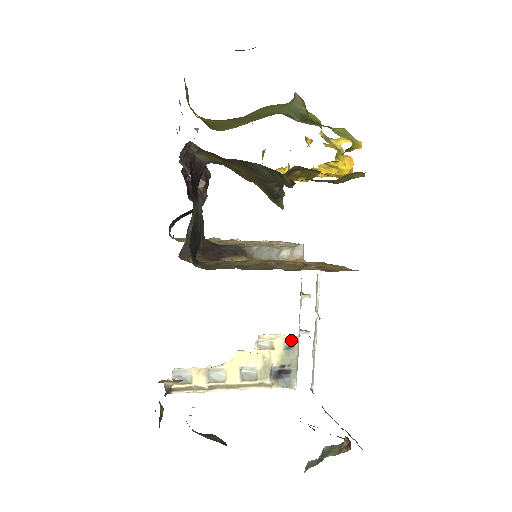
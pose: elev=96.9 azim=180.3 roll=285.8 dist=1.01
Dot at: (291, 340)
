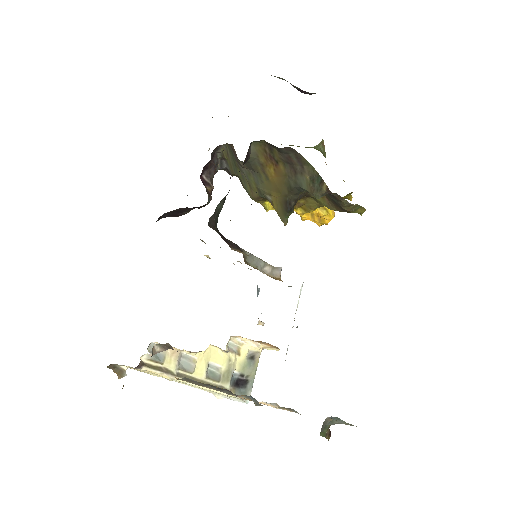
Dot at: (255, 350)
